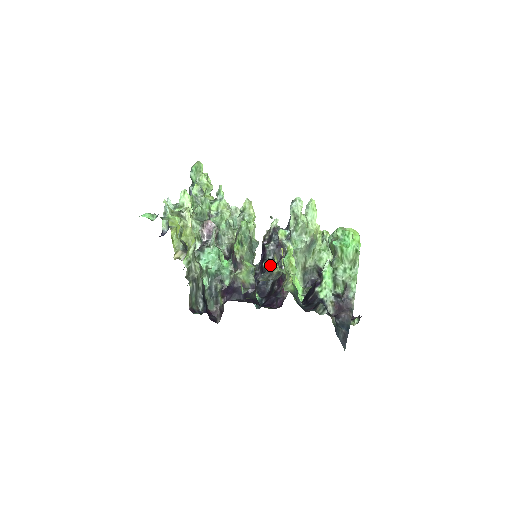
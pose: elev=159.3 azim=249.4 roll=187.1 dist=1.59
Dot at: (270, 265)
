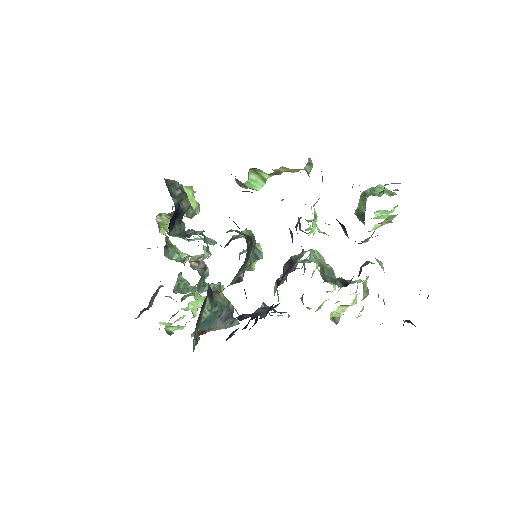
Dot at: (265, 309)
